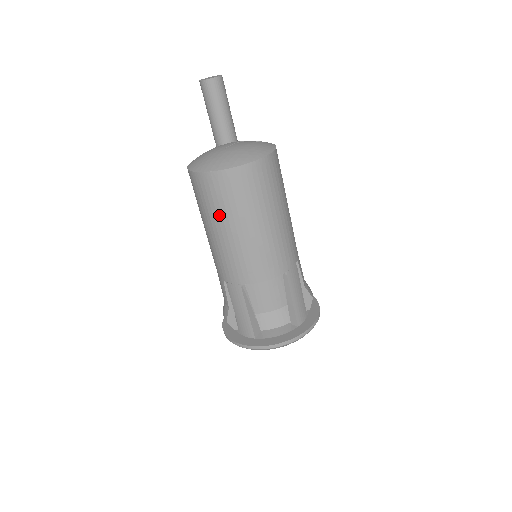
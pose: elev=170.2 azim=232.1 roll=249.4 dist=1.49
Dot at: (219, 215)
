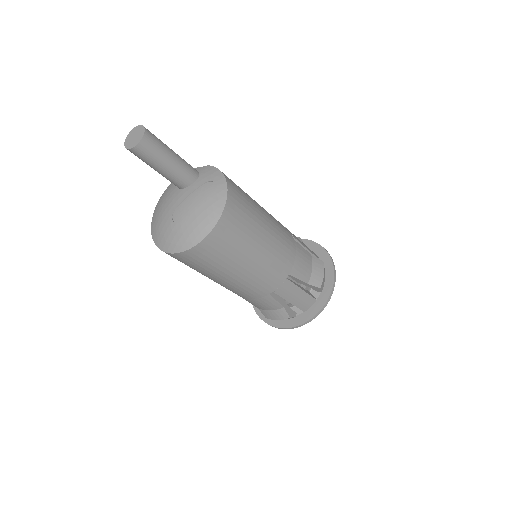
Dot at: occluded
